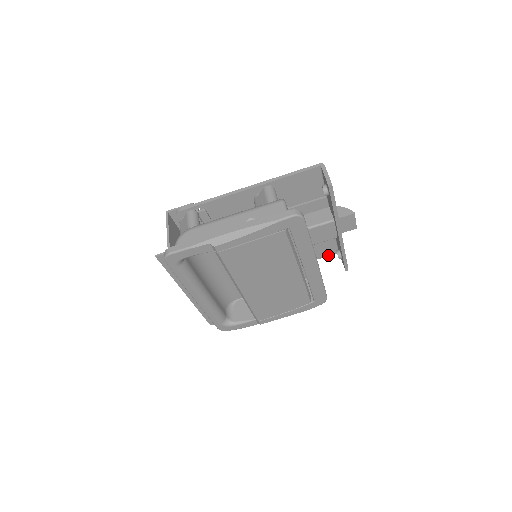
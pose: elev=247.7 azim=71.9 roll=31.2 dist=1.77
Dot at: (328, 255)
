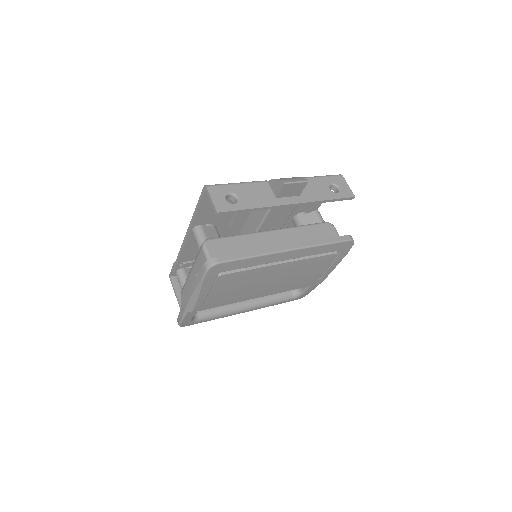
Dot at: occluded
